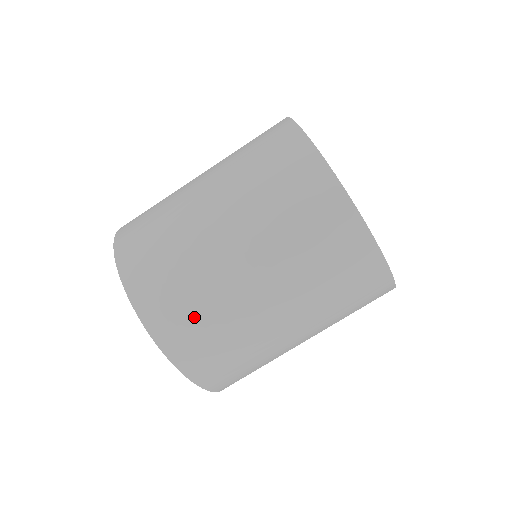
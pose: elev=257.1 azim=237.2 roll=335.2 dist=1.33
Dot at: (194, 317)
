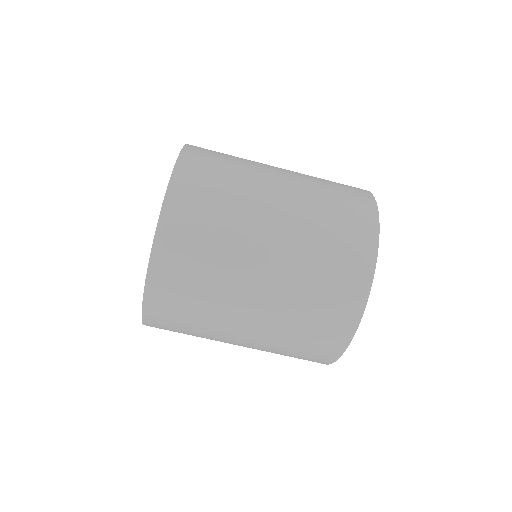
Dot at: (194, 273)
